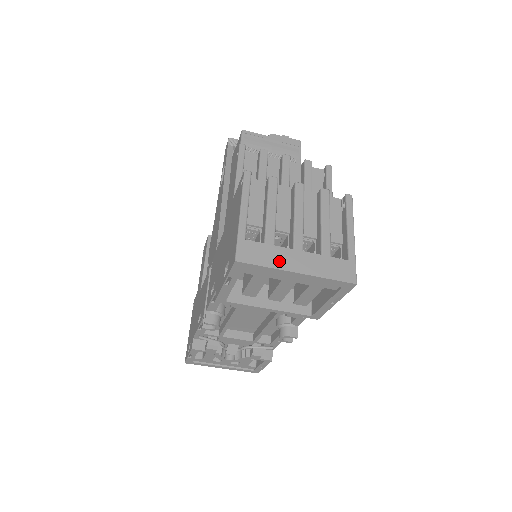
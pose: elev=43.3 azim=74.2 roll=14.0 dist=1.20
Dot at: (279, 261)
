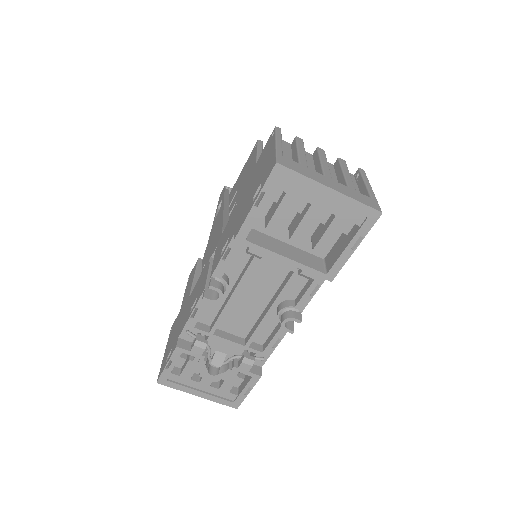
Dot at: (314, 176)
